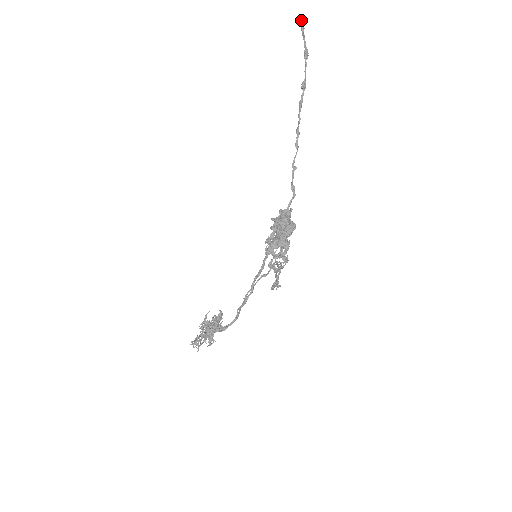
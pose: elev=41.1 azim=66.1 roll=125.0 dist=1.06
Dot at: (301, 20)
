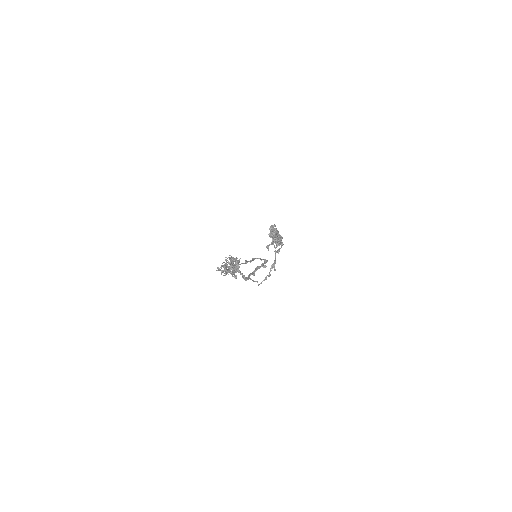
Dot at: occluded
